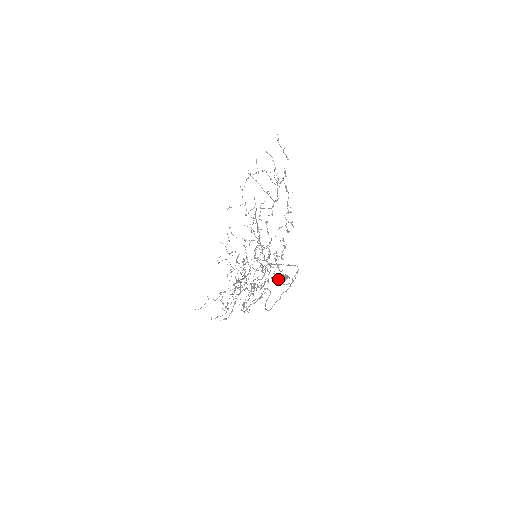
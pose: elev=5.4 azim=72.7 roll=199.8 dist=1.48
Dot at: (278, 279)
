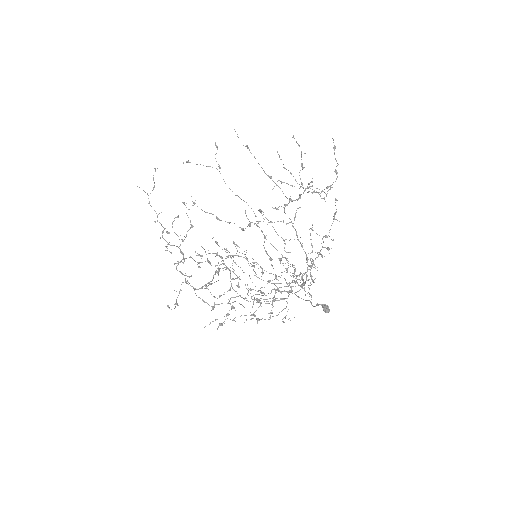
Dot at: occluded
